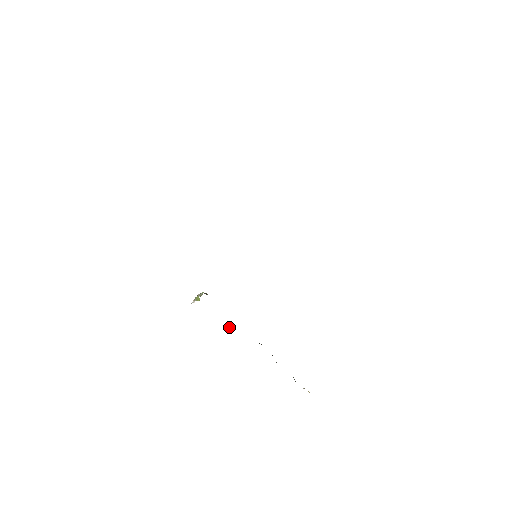
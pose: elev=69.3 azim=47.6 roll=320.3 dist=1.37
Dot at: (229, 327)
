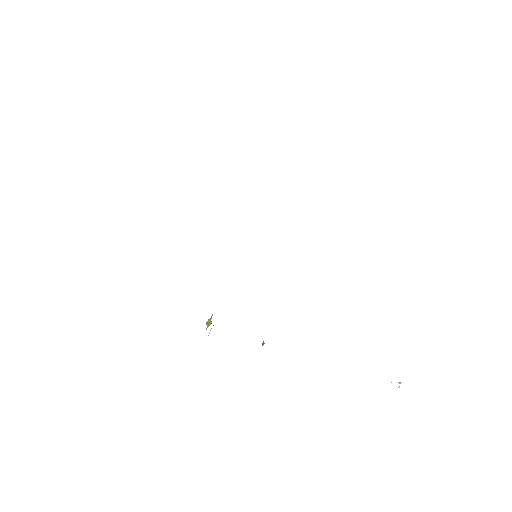
Dot at: (263, 344)
